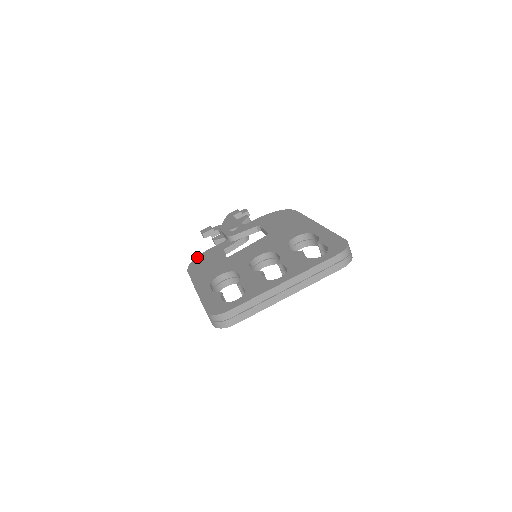
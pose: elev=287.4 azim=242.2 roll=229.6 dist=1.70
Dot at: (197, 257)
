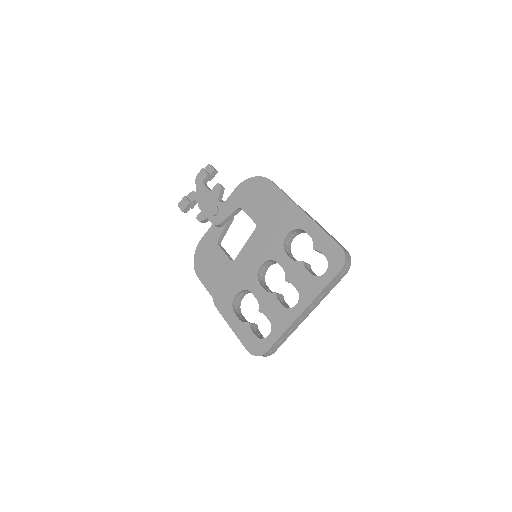
Dot at: (196, 253)
